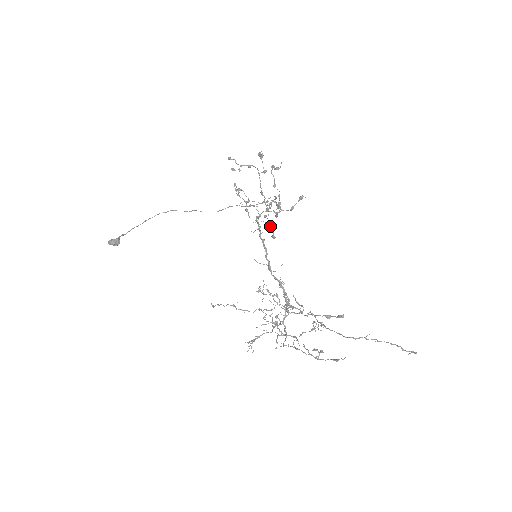
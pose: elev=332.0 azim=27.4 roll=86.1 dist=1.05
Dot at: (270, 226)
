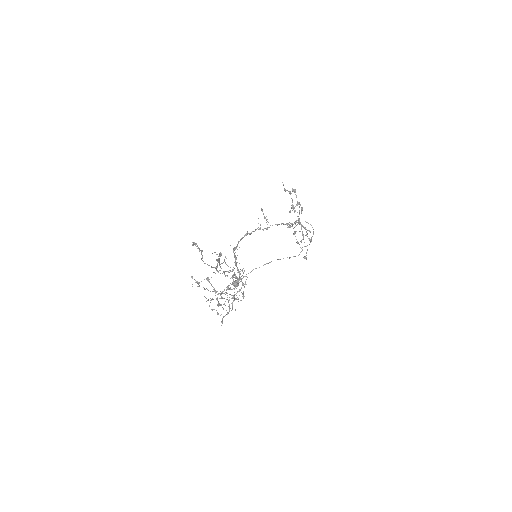
Dot at: occluded
